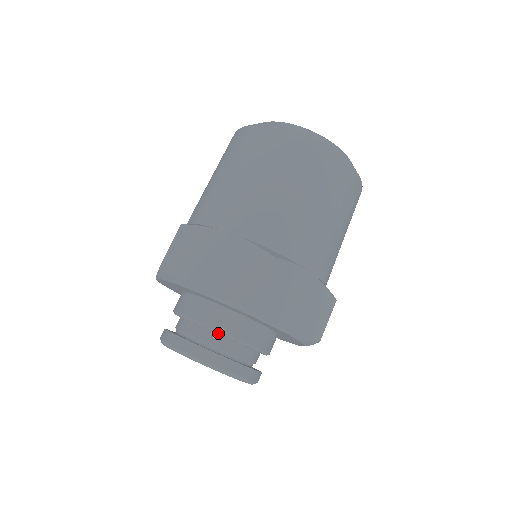
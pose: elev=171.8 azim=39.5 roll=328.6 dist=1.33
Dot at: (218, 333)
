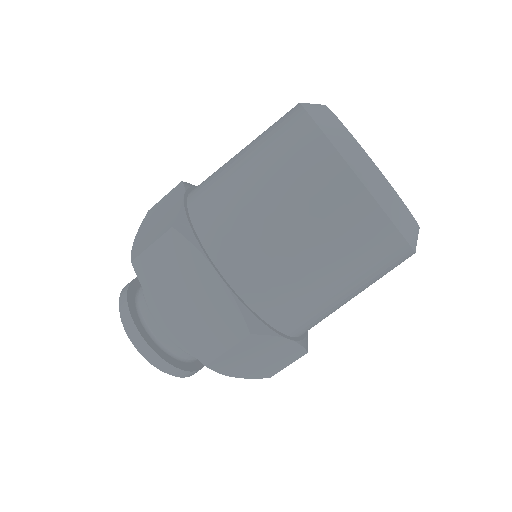
Dot at: occluded
